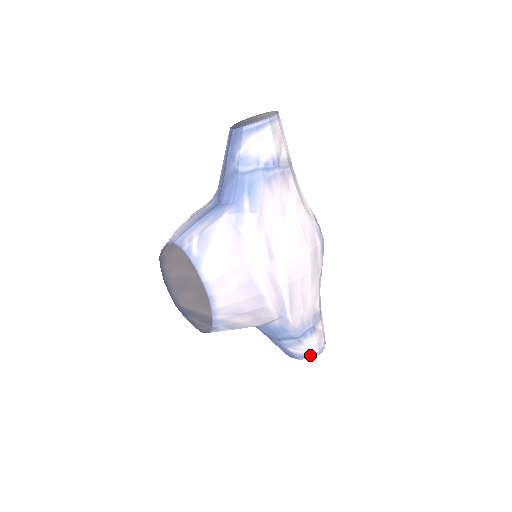
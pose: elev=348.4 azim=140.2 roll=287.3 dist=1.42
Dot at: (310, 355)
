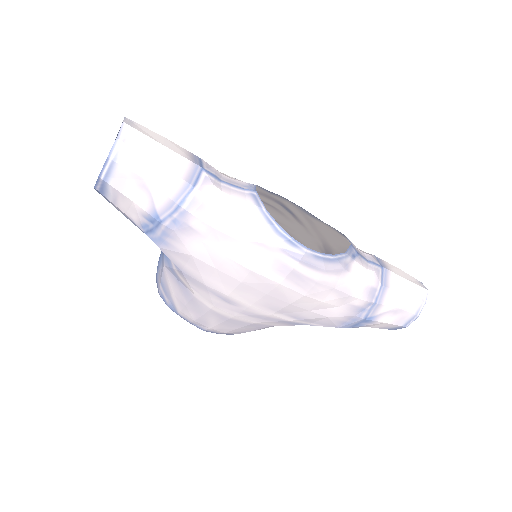
Dot at: (391, 328)
